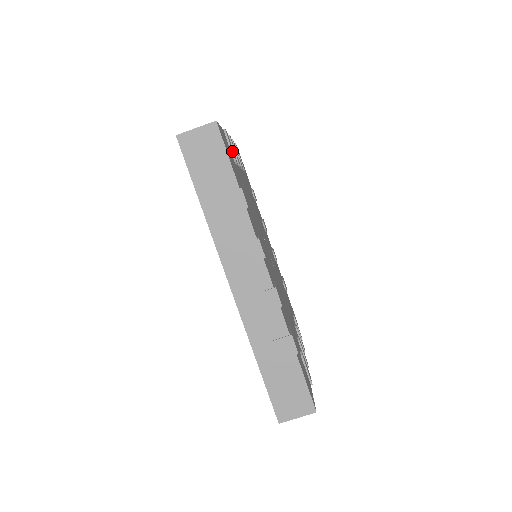
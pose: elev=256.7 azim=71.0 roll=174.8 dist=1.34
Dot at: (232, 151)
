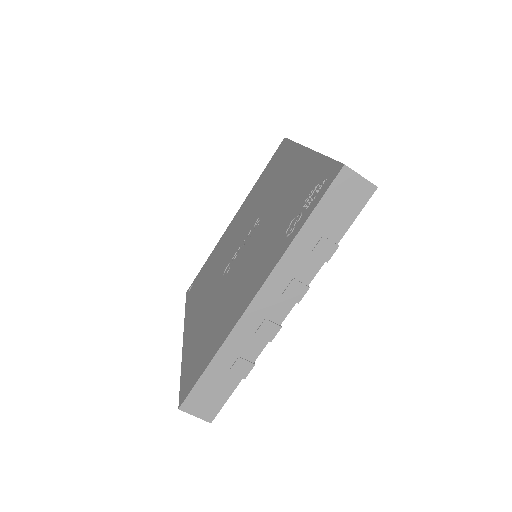
Dot at: occluded
